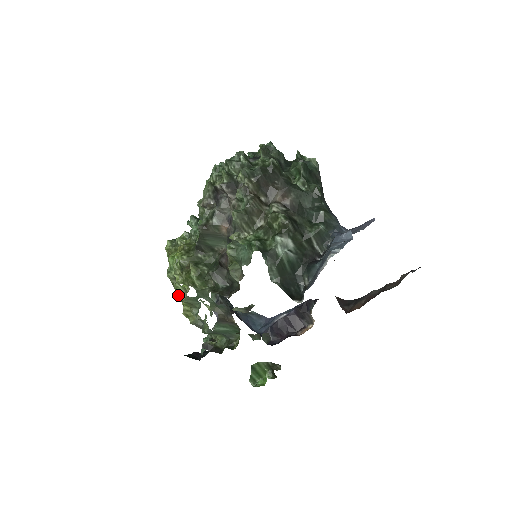
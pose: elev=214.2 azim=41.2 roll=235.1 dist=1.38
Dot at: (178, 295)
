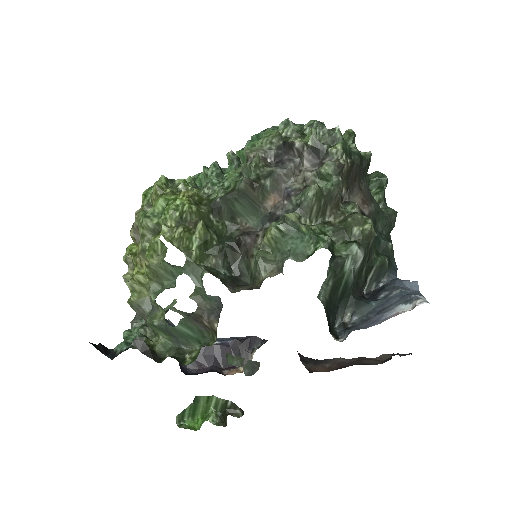
Dot at: (149, 254)
